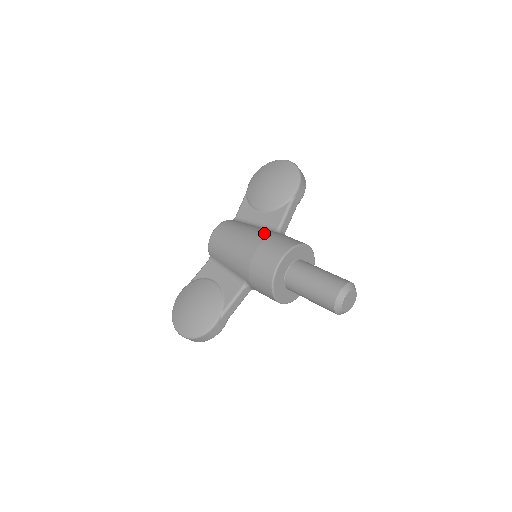
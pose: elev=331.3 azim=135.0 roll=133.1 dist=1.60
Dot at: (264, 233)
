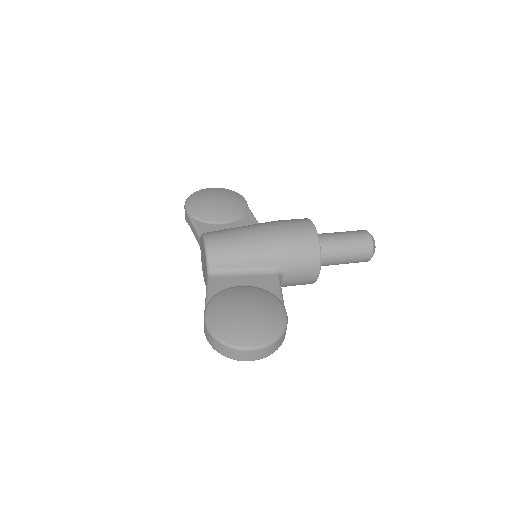
Dot at: (266, 222)
